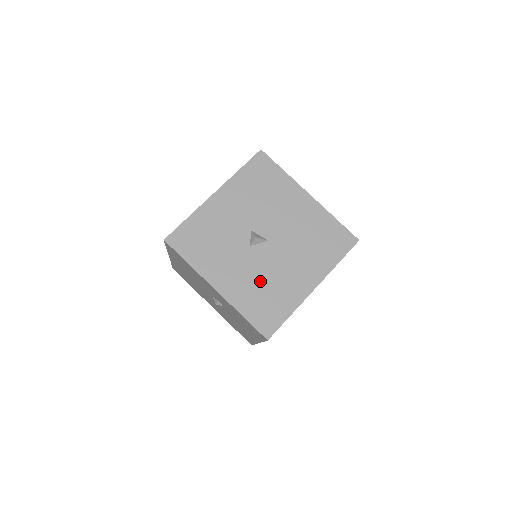
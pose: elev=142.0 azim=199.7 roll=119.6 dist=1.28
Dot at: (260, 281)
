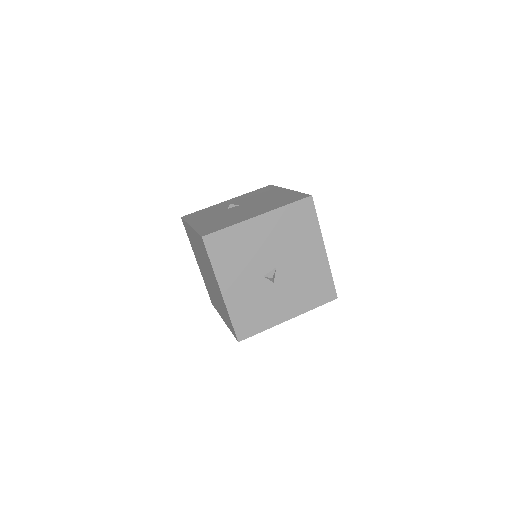
Dot at: (300, 286)
